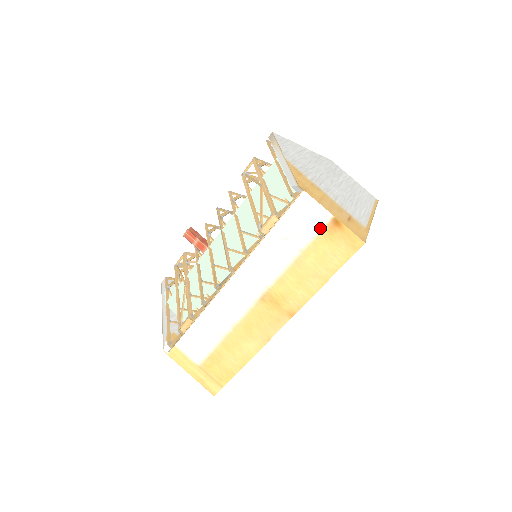
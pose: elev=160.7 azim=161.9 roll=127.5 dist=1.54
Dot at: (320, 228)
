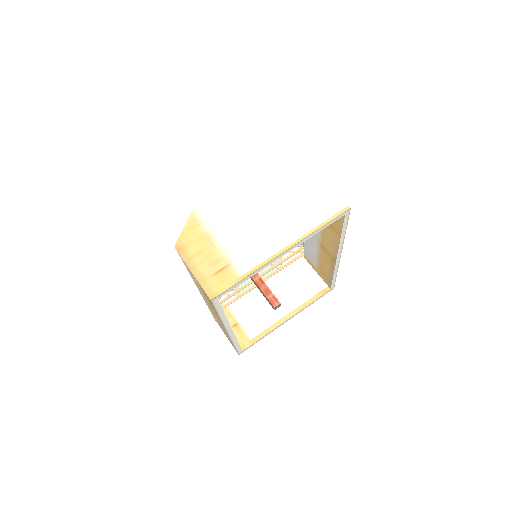
Dot at: (195, 279)
